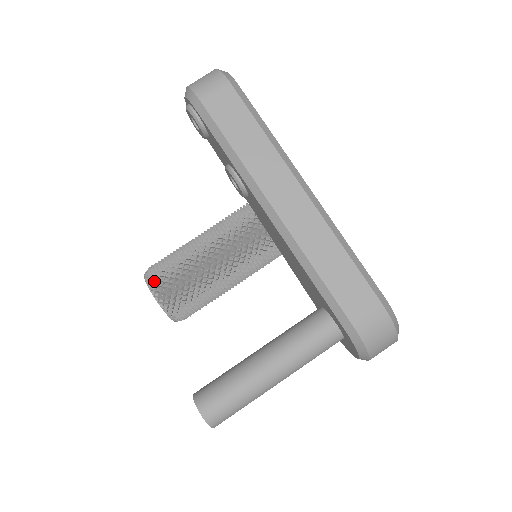
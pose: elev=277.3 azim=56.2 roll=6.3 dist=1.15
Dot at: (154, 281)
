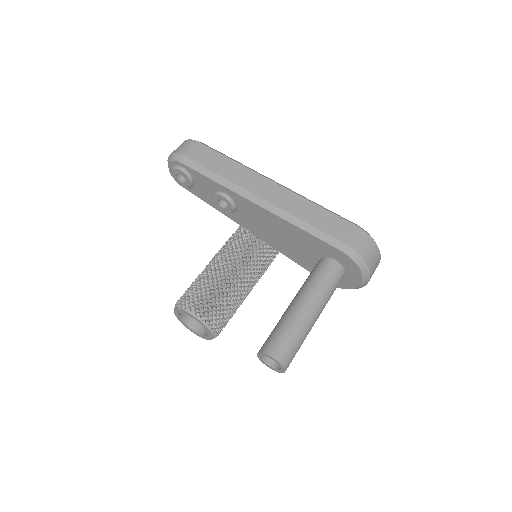
Dot at: (186, 303)
